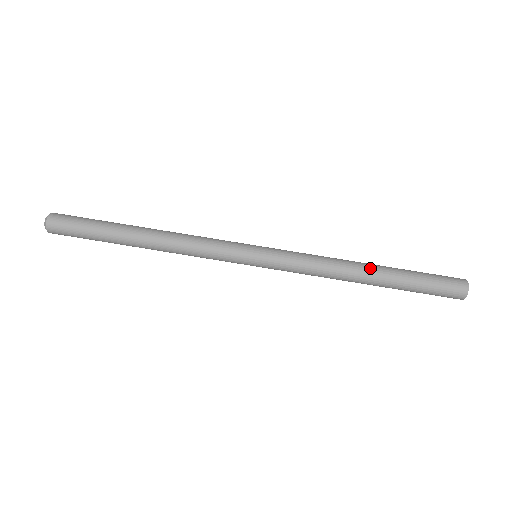
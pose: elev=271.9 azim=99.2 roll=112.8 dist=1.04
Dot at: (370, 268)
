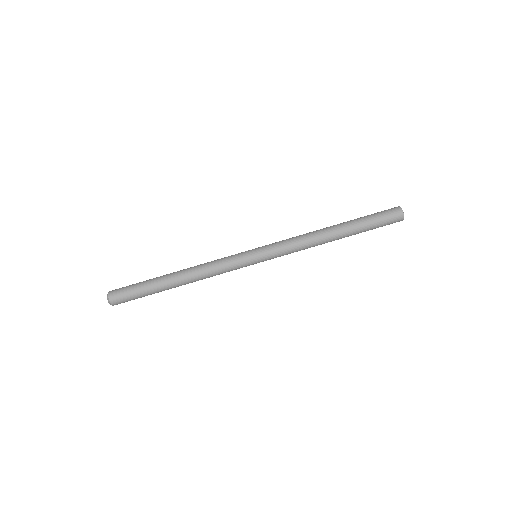
Dot at: (334, 231)
